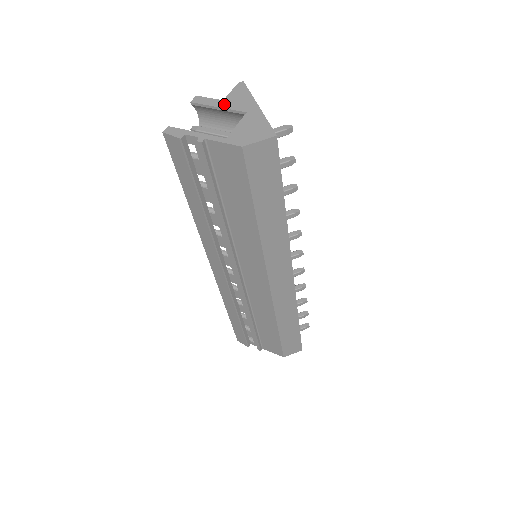
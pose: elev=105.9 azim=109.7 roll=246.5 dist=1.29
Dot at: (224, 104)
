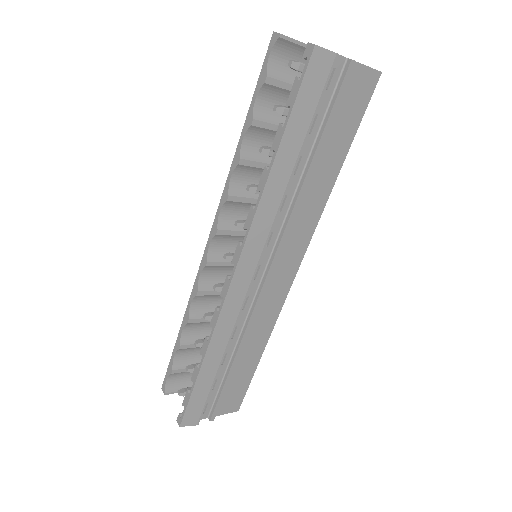
Dot at: occluded
